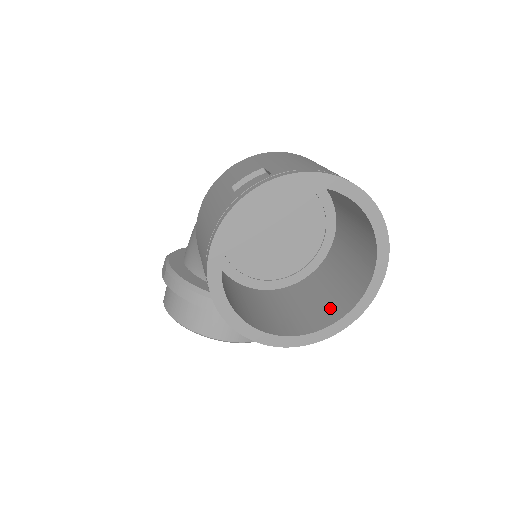
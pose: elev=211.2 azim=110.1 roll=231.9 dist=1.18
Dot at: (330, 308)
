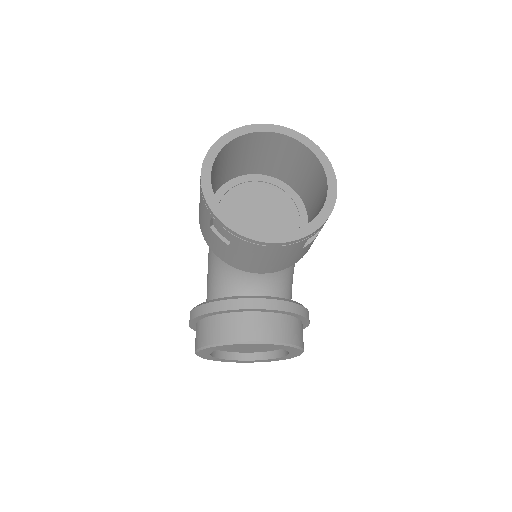
Dot at: occluded
